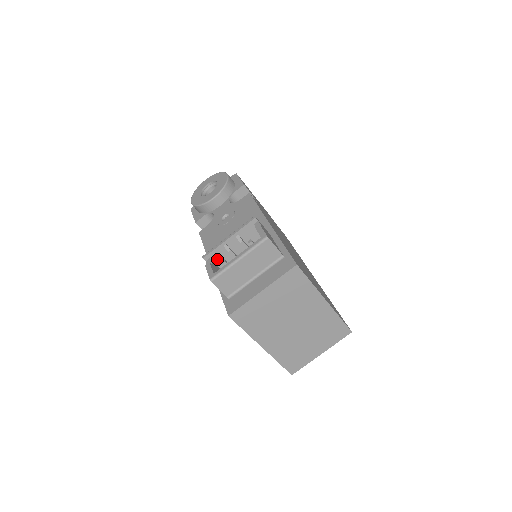
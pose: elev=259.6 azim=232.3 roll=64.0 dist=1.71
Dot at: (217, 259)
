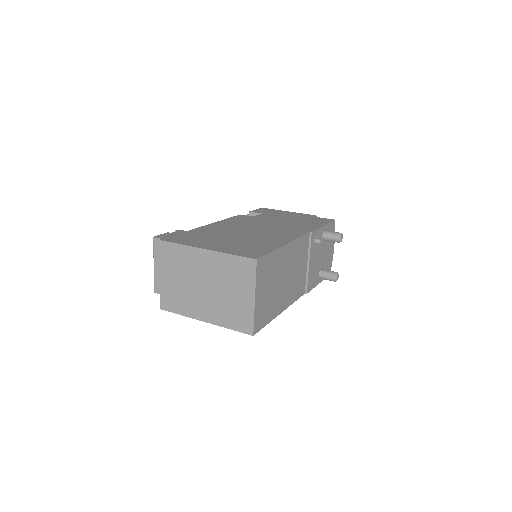
Dot at: occluded
